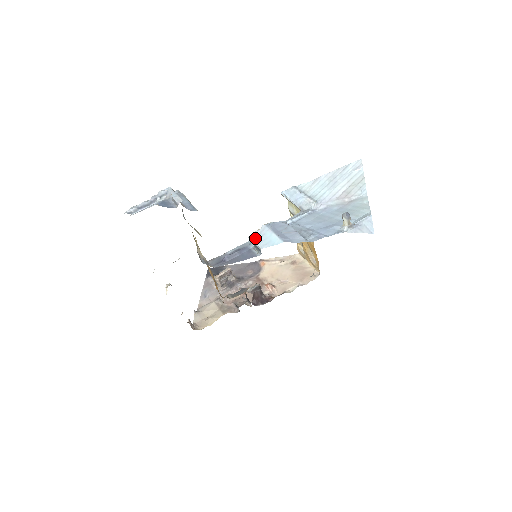
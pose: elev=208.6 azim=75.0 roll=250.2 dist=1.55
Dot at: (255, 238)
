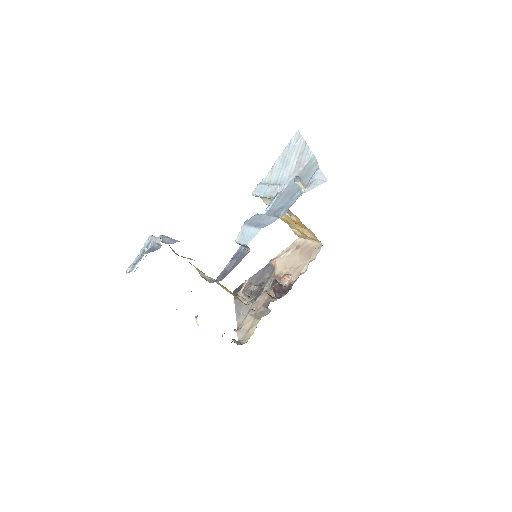
Dot at: (240, 239)
